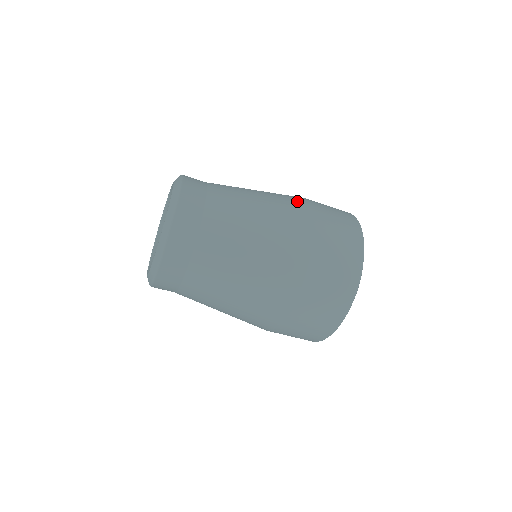
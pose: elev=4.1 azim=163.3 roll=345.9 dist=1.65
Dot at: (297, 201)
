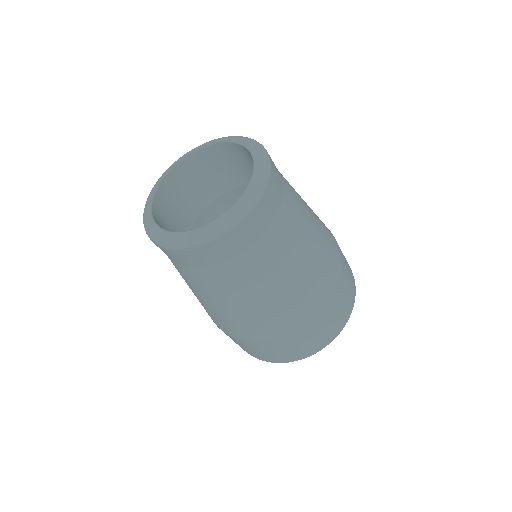
Dot at: occluded
